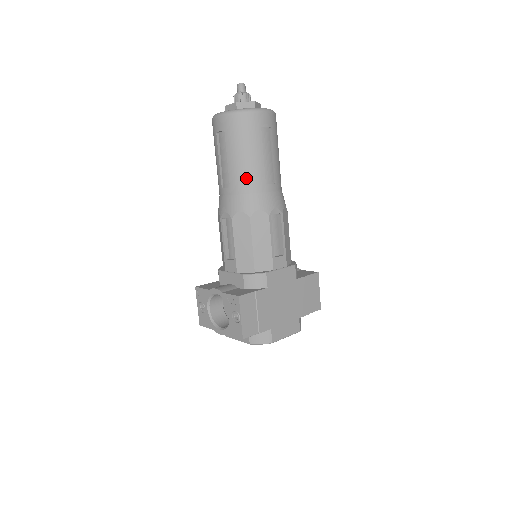
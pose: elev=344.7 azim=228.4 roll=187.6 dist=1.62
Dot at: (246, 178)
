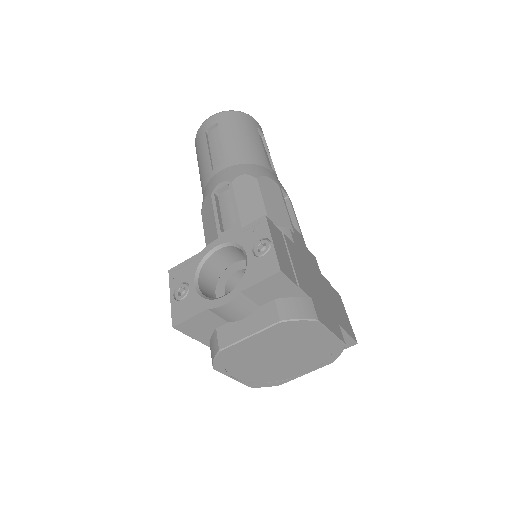
Dot at: (247, 152)
